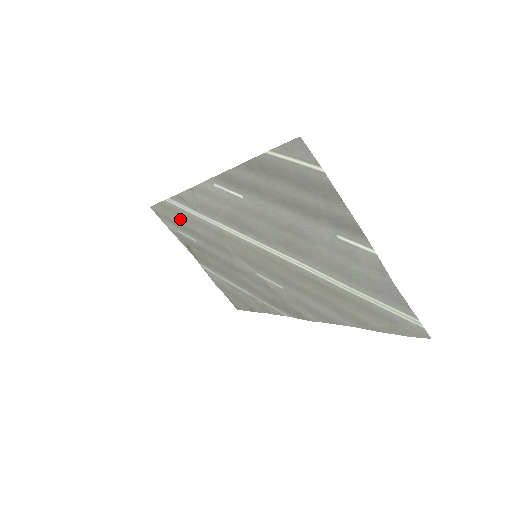
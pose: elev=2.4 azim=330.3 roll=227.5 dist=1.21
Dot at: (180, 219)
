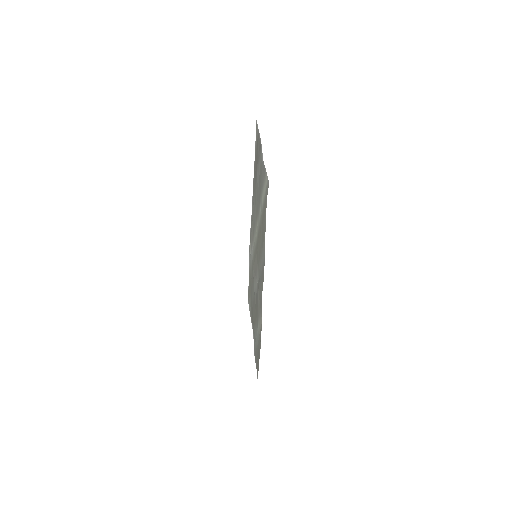
Dot at: occluded
